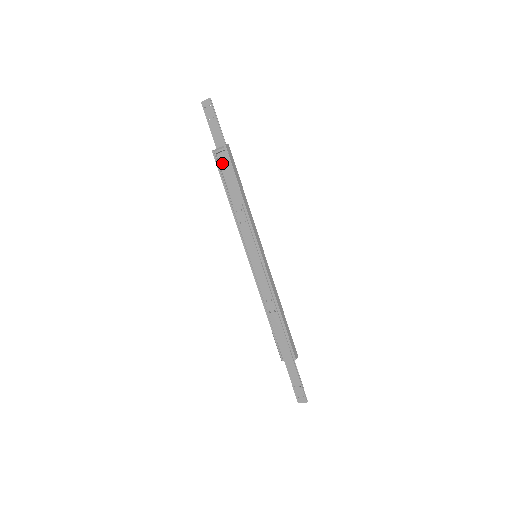
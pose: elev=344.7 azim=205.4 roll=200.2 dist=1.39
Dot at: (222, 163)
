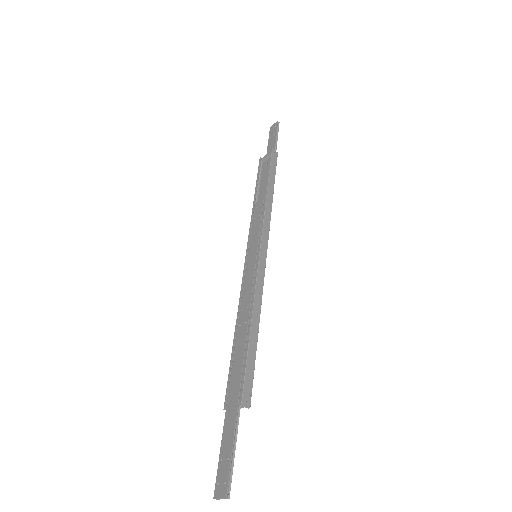
Dot at: (264, 168)
